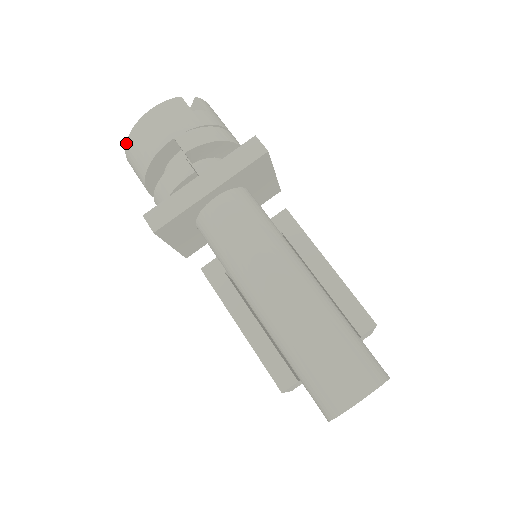
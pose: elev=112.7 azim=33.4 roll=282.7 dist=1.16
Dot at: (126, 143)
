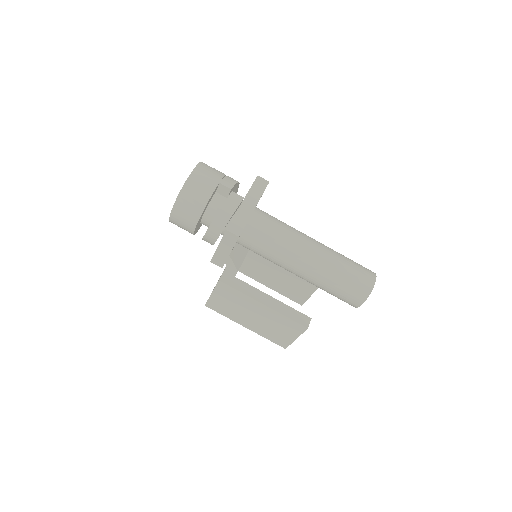
Dot at: (179, 194)
